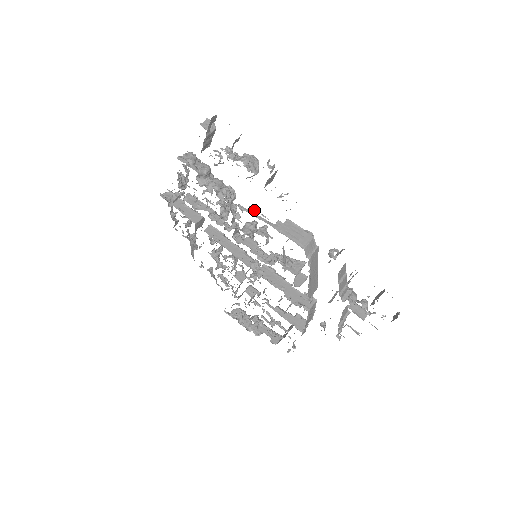
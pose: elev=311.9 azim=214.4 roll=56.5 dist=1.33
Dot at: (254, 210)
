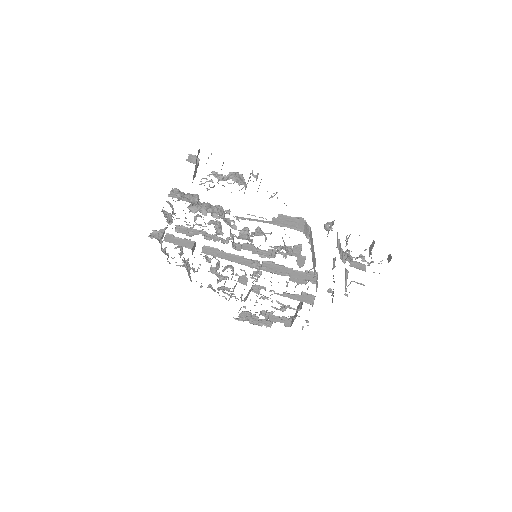
Dot at: occluded
